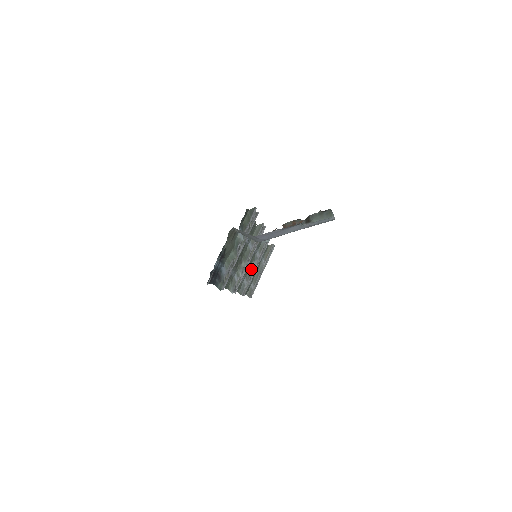
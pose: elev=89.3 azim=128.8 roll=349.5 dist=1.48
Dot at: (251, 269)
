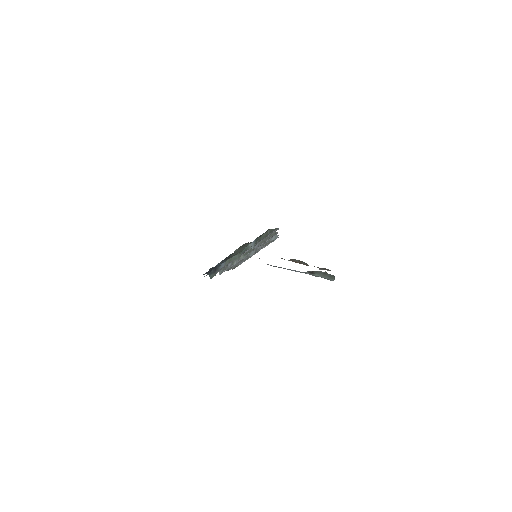
Dot at: (247, 255)
